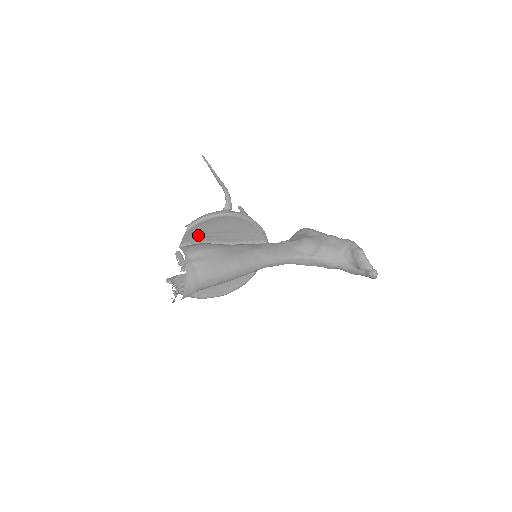
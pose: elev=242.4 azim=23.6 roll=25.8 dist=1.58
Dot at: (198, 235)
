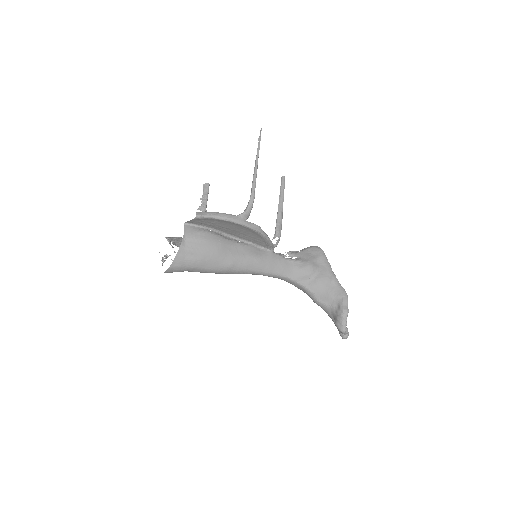
Dot at: (206, 223)
